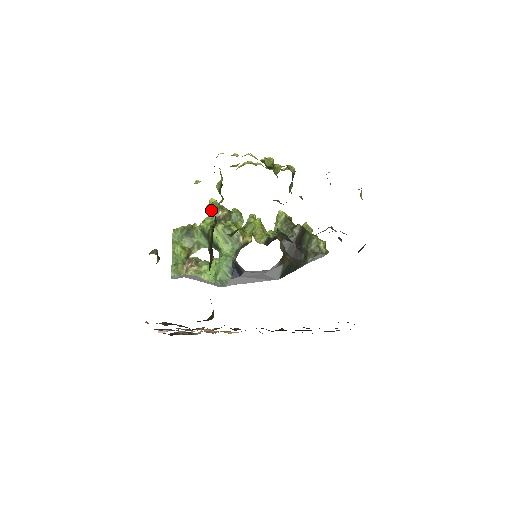
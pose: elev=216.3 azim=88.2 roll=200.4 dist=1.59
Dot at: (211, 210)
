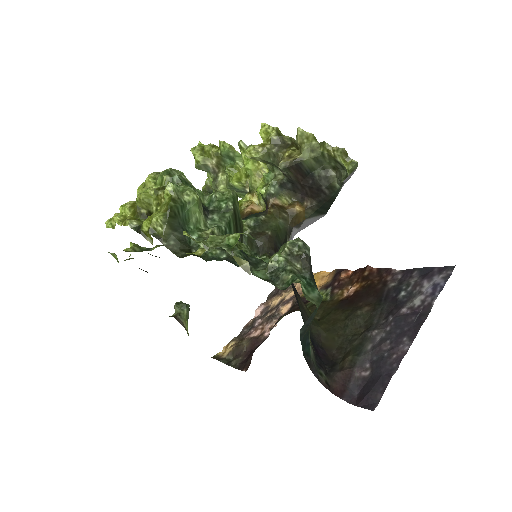
Dot at: occluded
